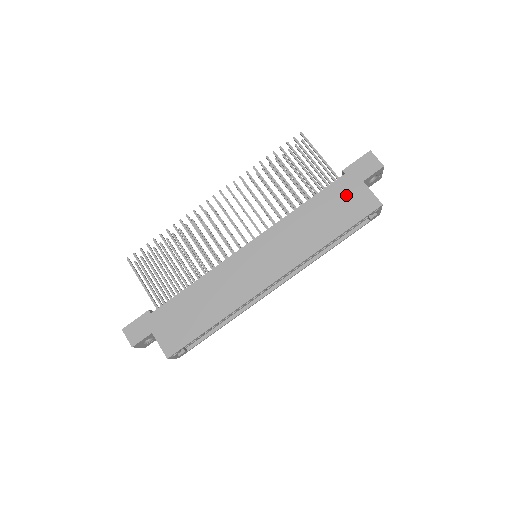
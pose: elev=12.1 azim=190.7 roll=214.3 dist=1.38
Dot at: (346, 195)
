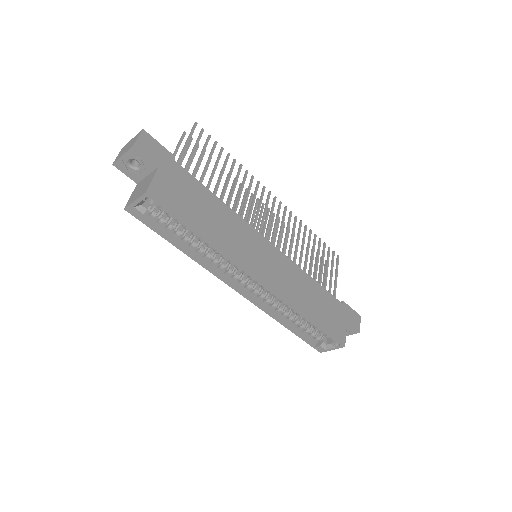
Dot at: (335, 313)
